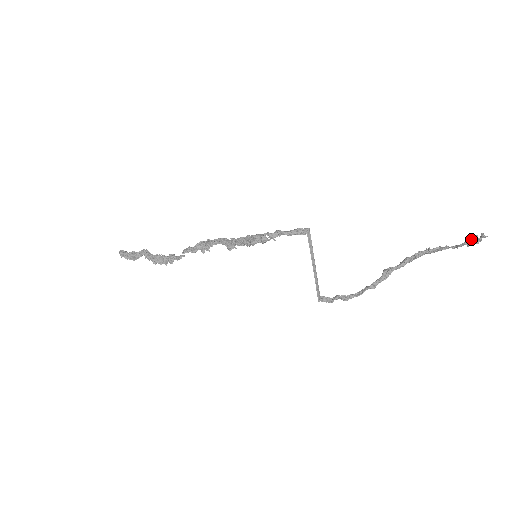
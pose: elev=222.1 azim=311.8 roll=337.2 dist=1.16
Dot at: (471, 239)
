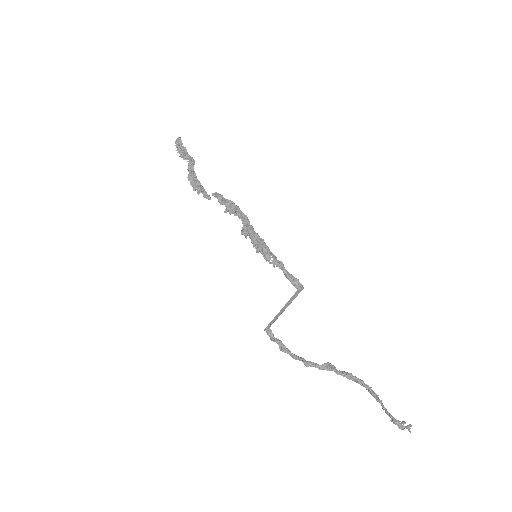
Dot at: occluded
